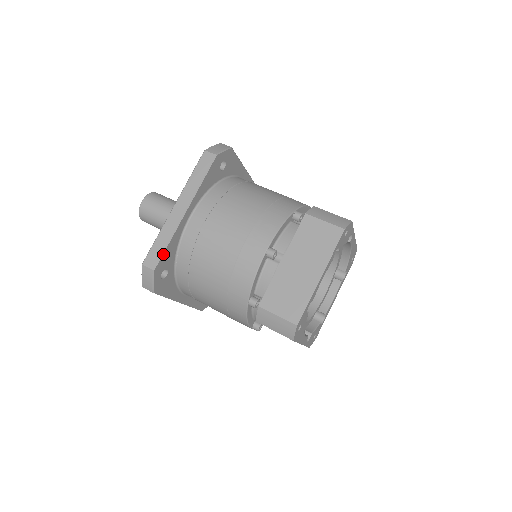
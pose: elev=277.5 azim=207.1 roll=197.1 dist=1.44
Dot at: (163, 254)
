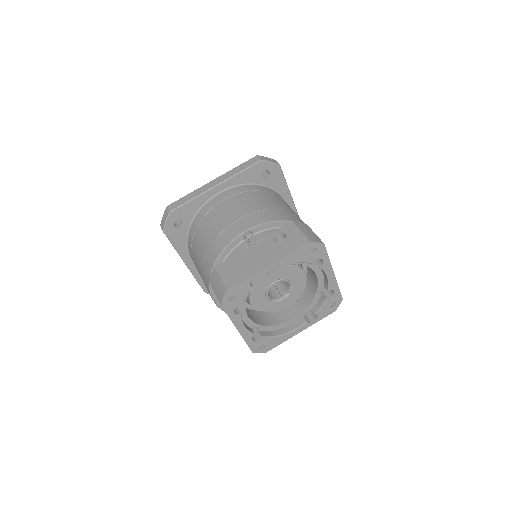
Dot at: (201, 285)
